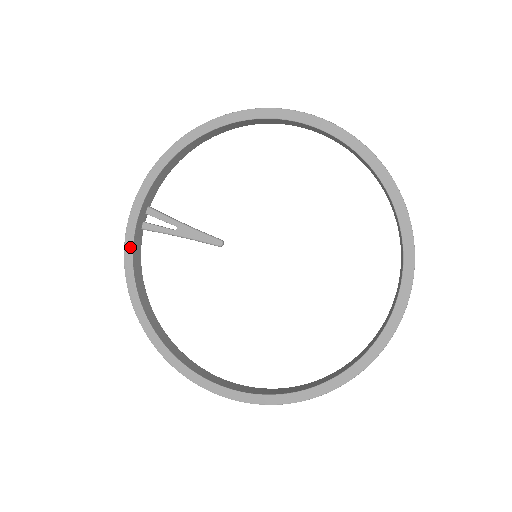
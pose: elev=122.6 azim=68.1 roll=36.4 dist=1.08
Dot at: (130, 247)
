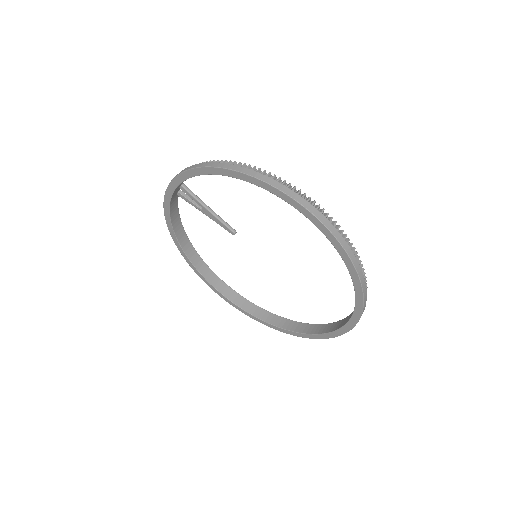
Dot at: (168, 209)
